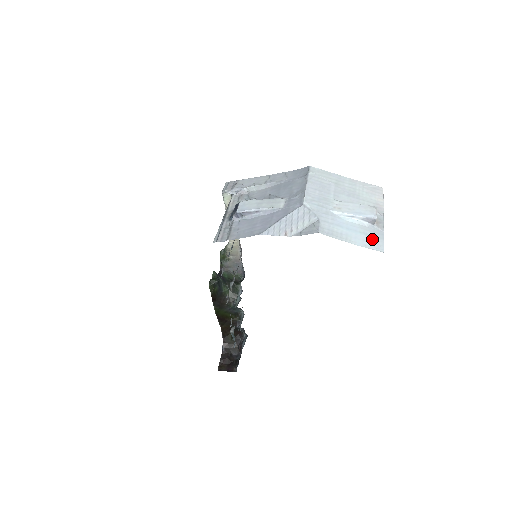
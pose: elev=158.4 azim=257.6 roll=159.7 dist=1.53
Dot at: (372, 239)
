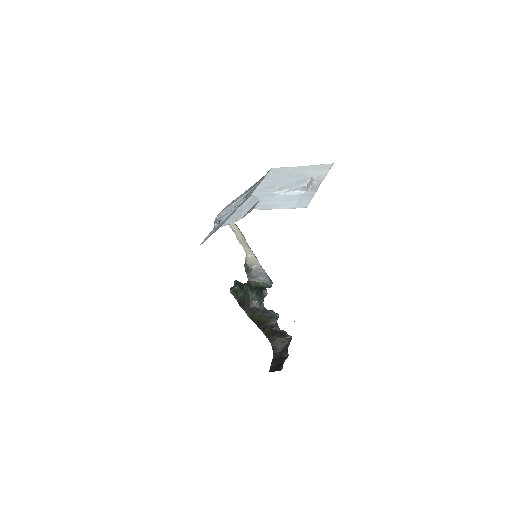
Dot at: (301, 201)
